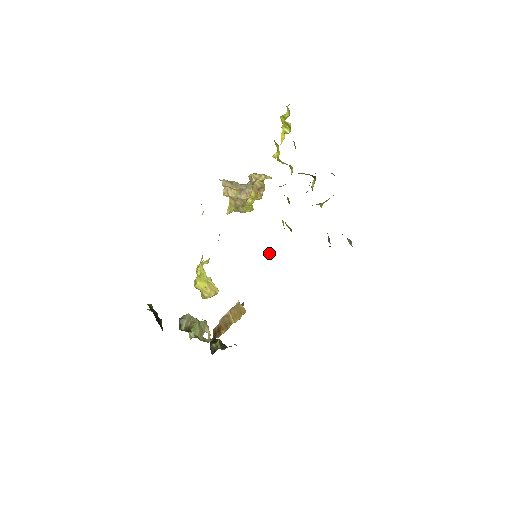
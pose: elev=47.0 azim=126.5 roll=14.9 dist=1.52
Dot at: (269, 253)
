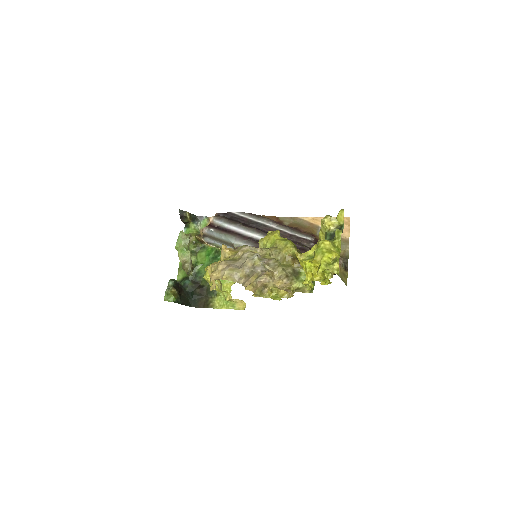
Dot at: occluded
